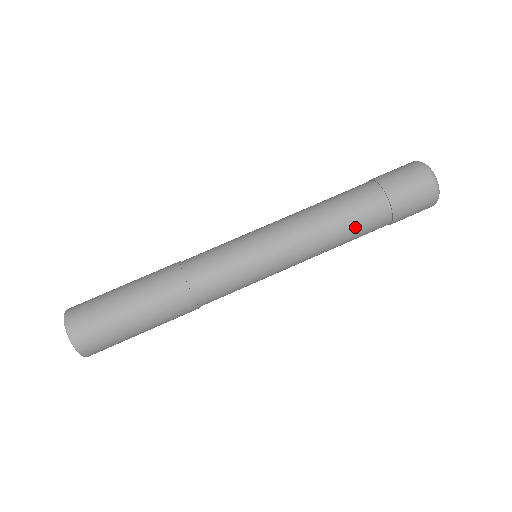
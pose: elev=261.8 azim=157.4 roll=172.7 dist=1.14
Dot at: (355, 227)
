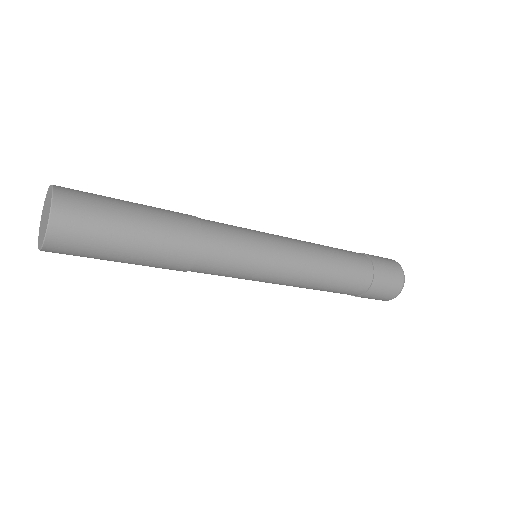
Dot at: (342, 283)
